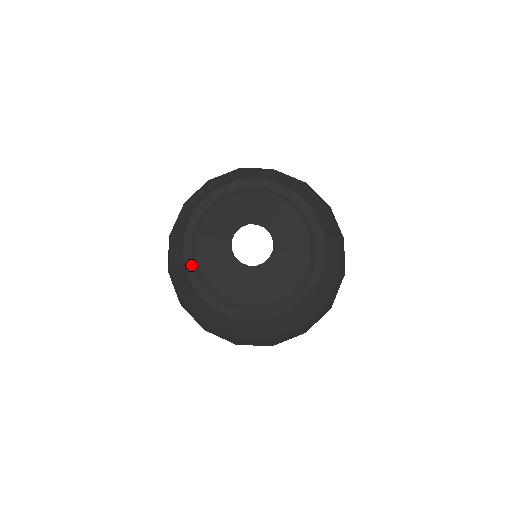
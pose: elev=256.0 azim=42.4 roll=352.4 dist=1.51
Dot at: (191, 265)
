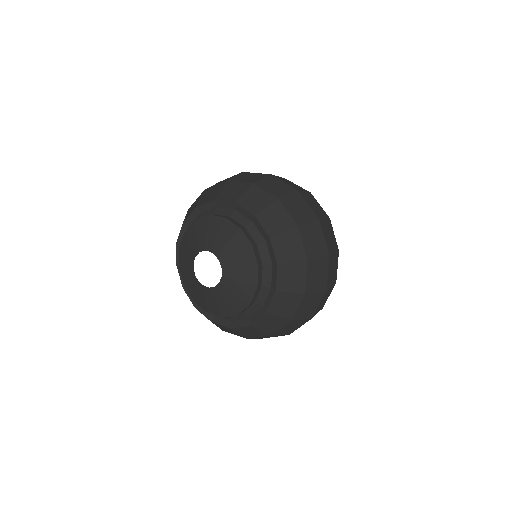
Dot at: occluded
